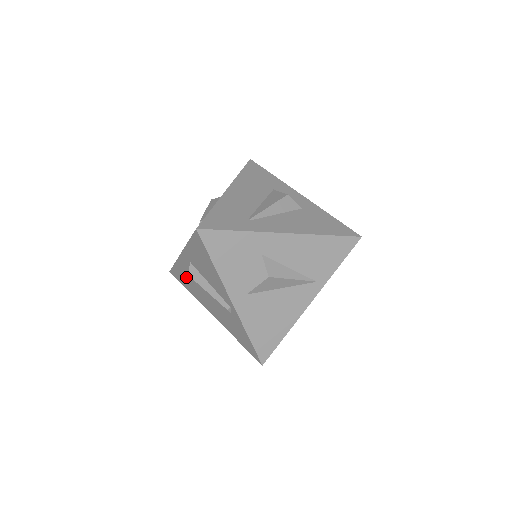
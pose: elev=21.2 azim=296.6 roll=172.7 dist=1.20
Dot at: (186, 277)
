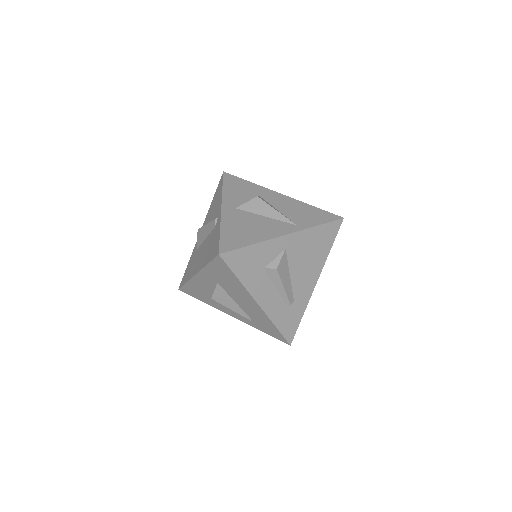
Dot at: (192, 260)
